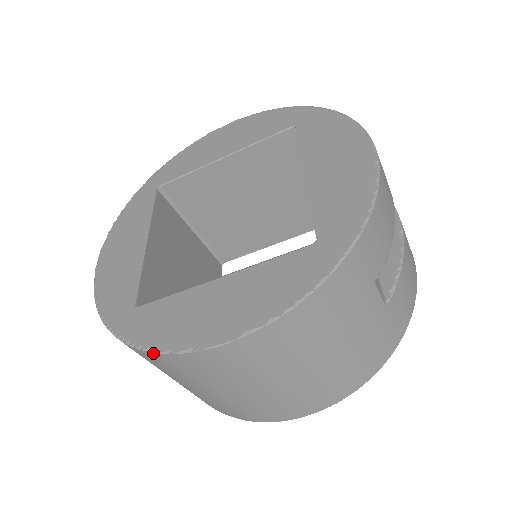
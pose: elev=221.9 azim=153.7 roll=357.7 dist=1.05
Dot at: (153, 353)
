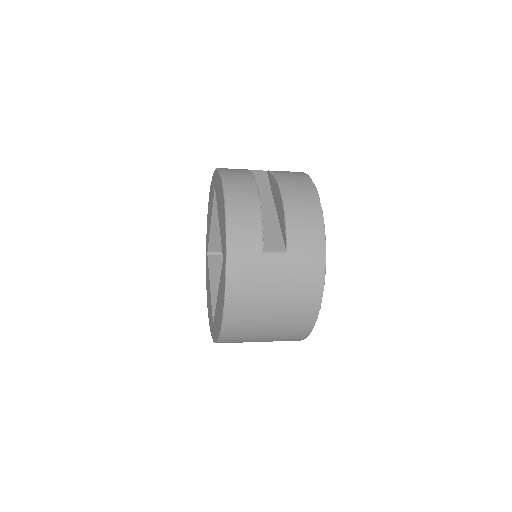
Dot at: (218, 342)
